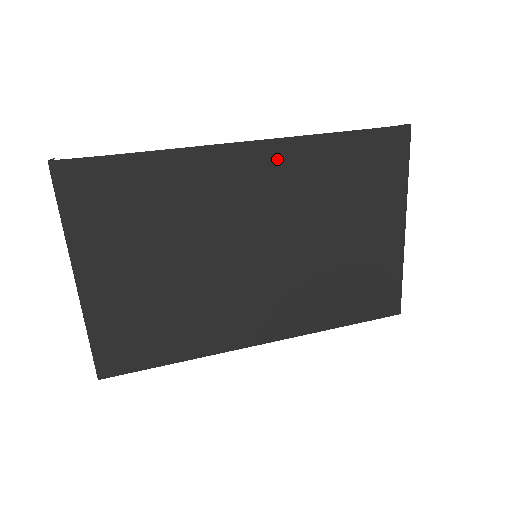
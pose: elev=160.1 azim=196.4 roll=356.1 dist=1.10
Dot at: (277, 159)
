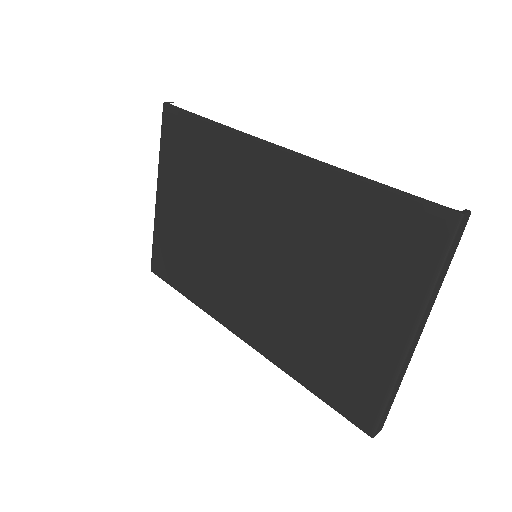
Dot at: (295, 174)
